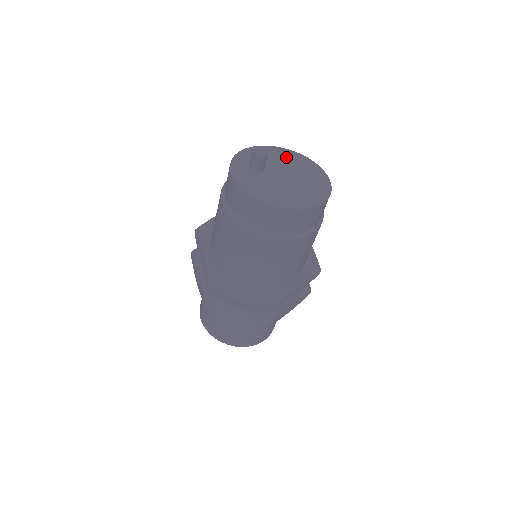
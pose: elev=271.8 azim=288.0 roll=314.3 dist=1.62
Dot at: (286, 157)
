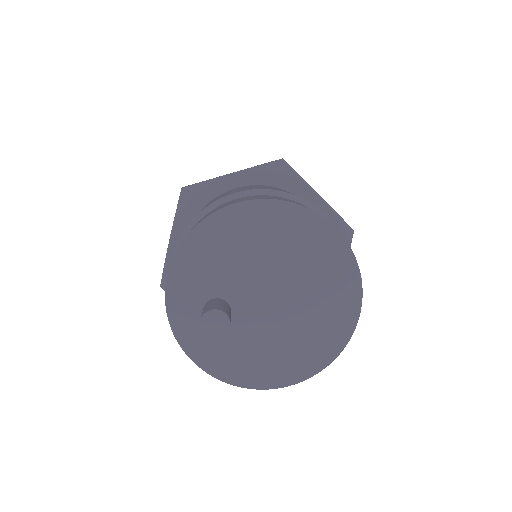
Dot at: (243, 236)
